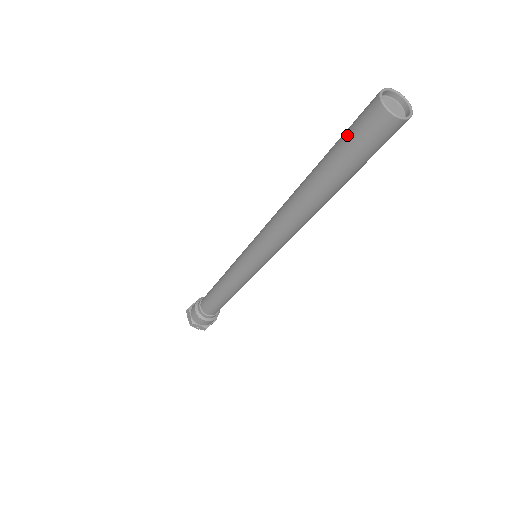
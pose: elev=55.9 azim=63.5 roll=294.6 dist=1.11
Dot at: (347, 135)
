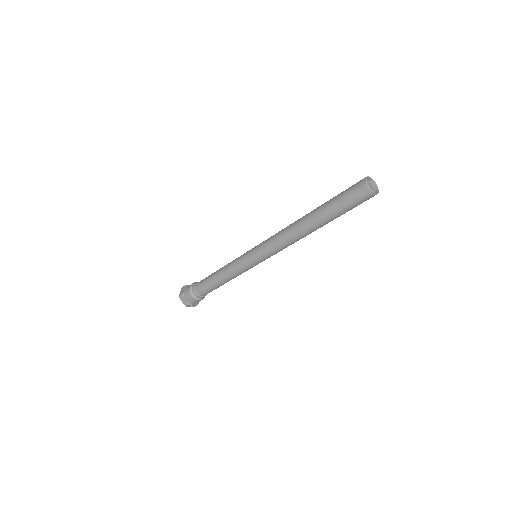
Dot at: (345, 200)
